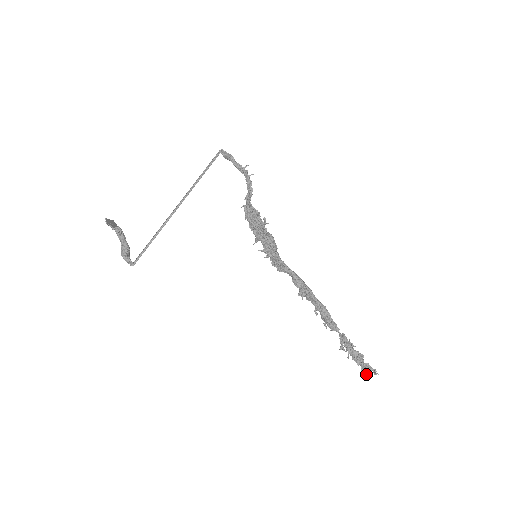
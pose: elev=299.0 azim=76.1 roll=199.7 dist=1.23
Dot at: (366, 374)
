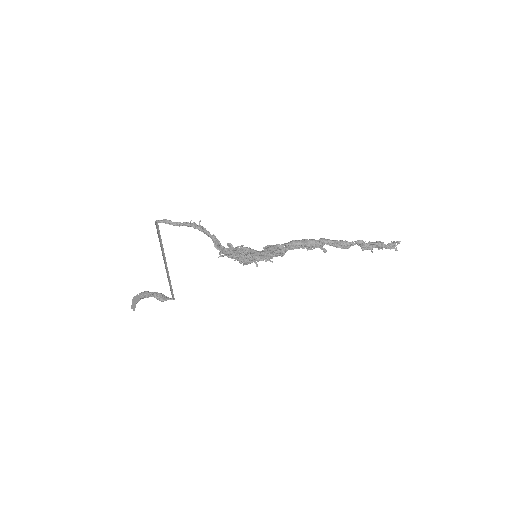
Dot at: occluded
